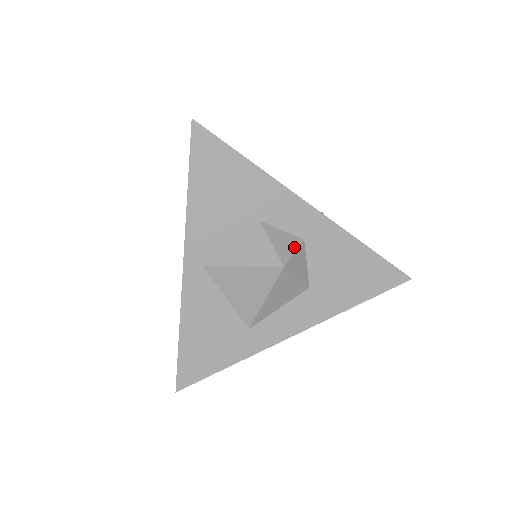
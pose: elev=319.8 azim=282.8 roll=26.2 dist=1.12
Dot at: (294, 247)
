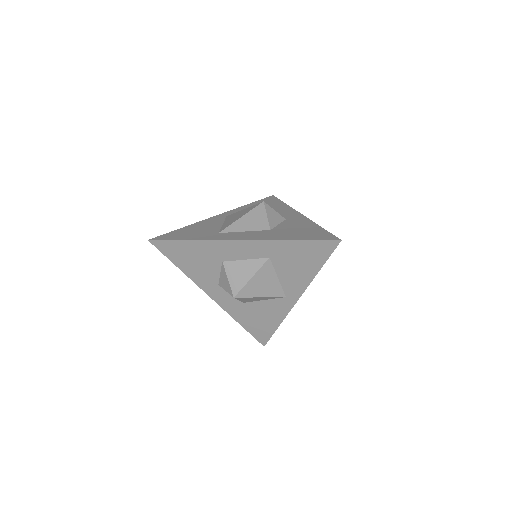
Dot at: (277, 213)
